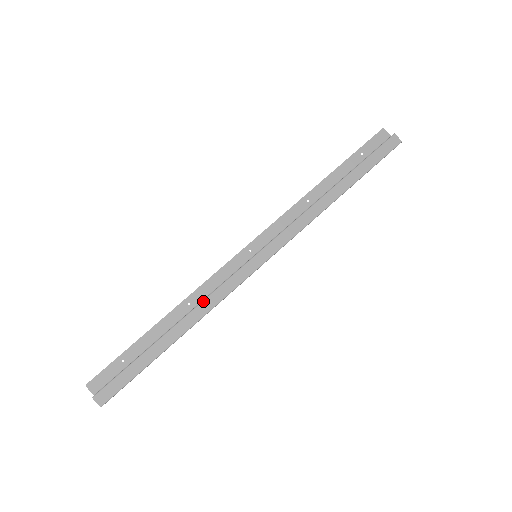
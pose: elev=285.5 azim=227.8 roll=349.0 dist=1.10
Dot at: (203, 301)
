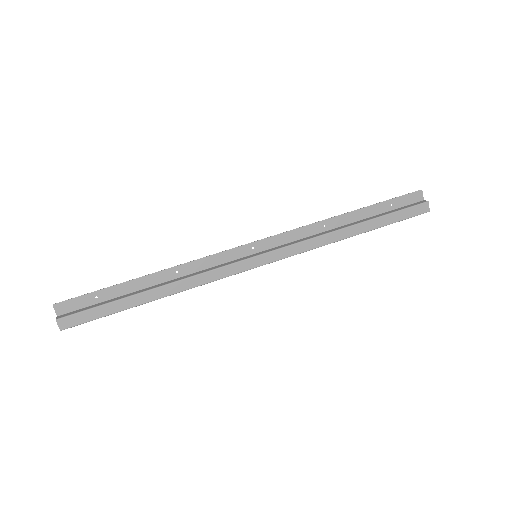
Dot at: (192, 277)
